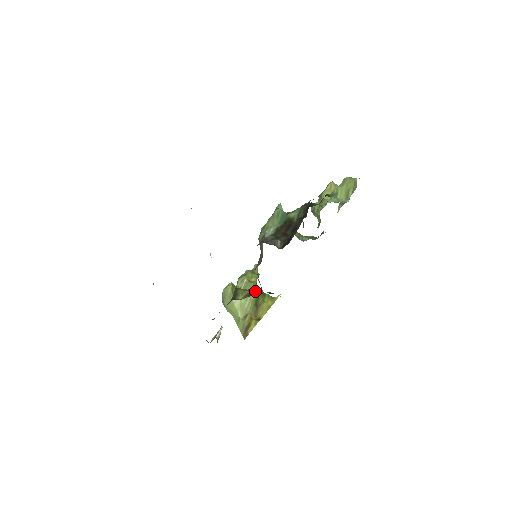
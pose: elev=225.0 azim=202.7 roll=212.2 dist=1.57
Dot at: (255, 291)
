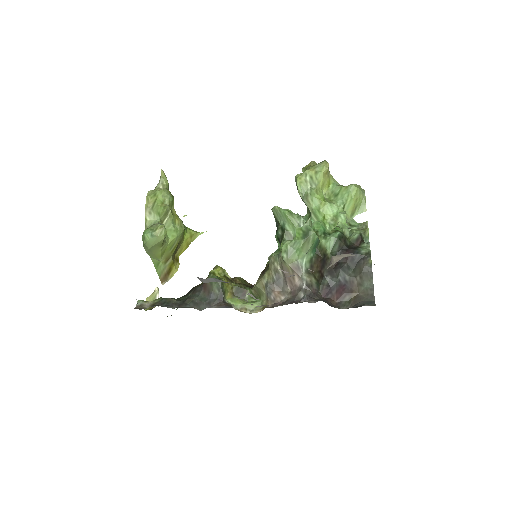
Dot at: (246, 293)
